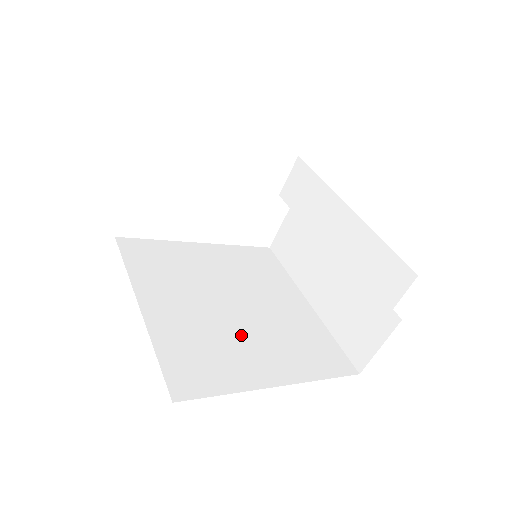
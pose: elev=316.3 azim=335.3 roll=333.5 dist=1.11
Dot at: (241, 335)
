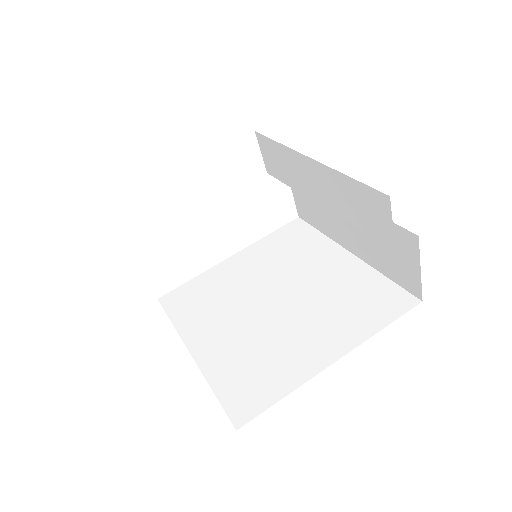
Dot at: (287, 329)
